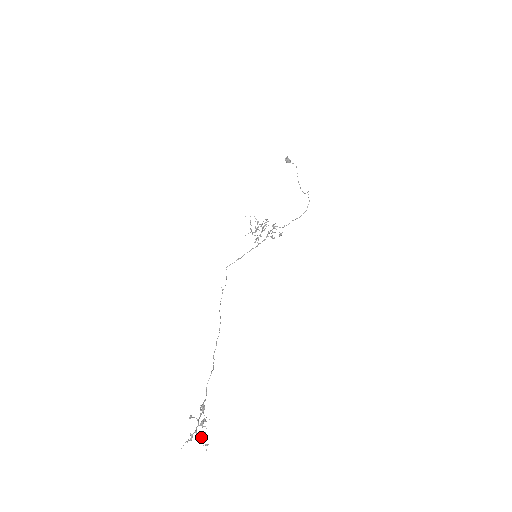
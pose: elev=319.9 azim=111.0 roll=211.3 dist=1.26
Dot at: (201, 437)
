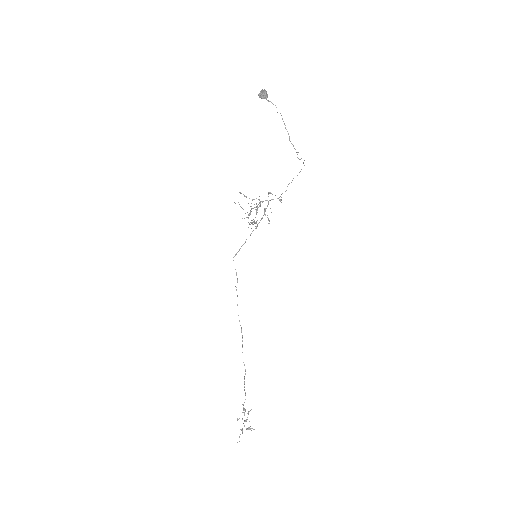
Dot at: (248, 428)
